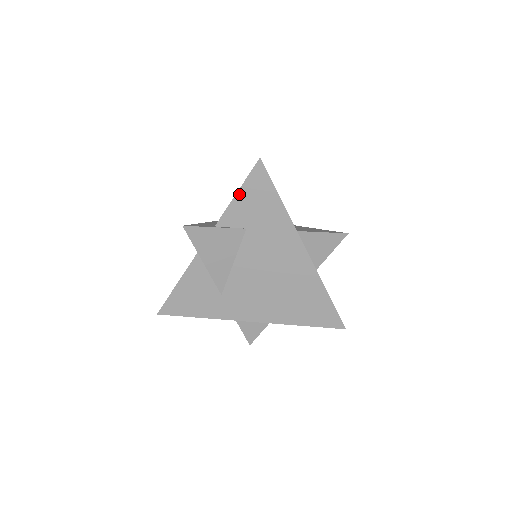
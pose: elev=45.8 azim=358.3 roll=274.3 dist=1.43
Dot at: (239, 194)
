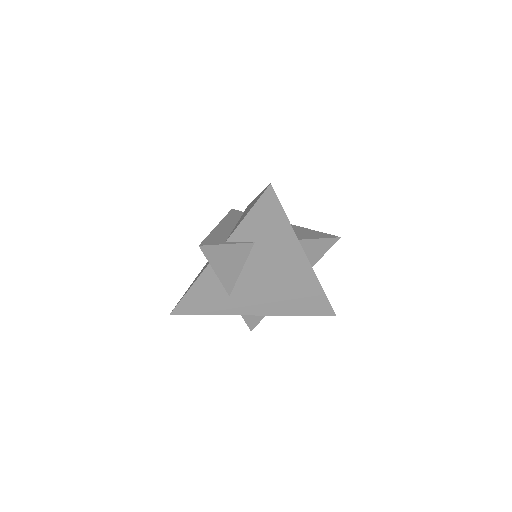
Dot at: (250, 214)
